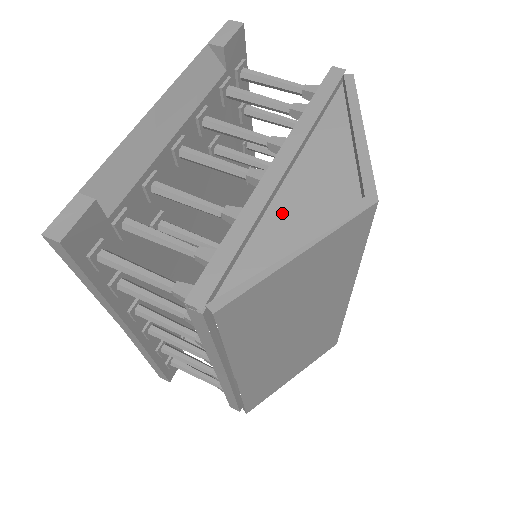
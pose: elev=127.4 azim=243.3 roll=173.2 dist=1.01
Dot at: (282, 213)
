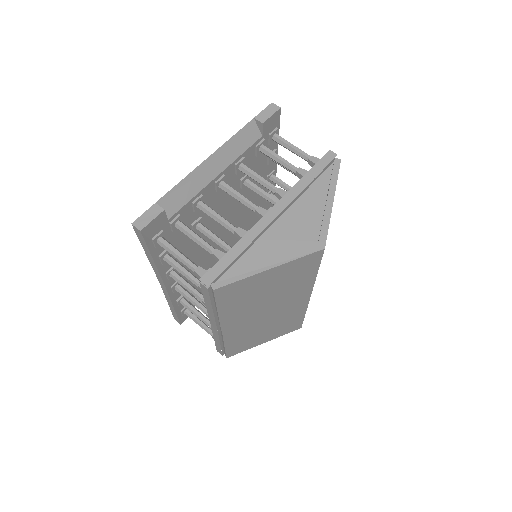
Dot at: (268, 241)
